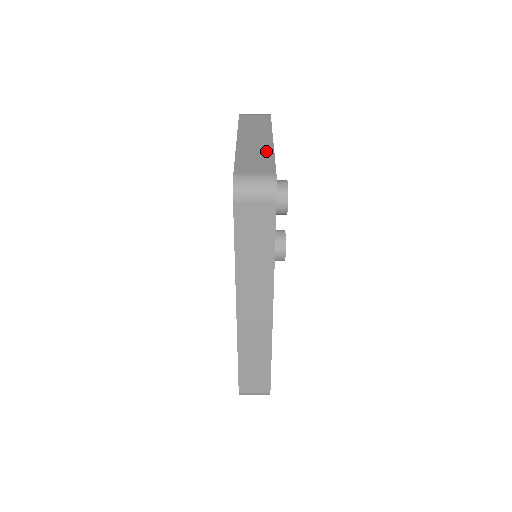
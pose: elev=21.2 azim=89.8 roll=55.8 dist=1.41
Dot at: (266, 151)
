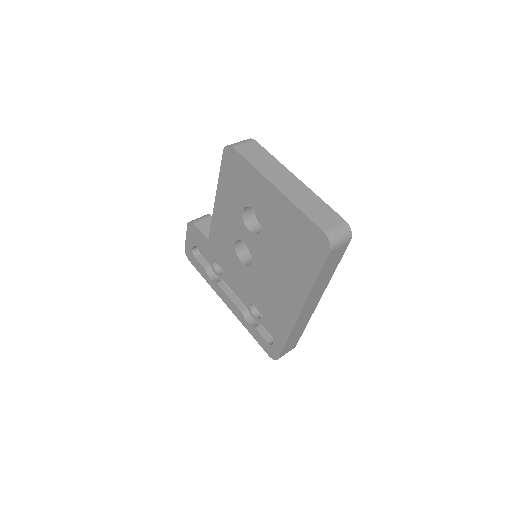
Dot at: (310, 195)
